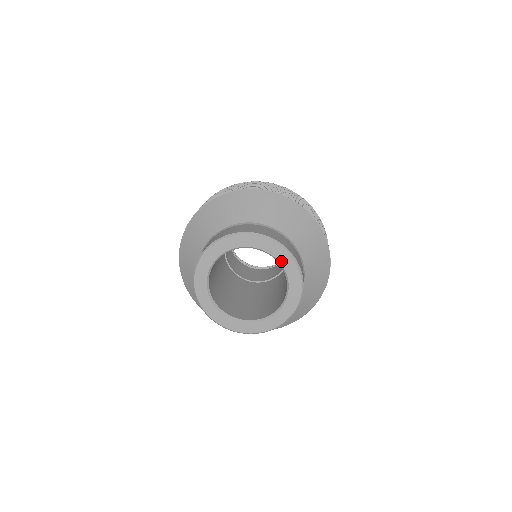
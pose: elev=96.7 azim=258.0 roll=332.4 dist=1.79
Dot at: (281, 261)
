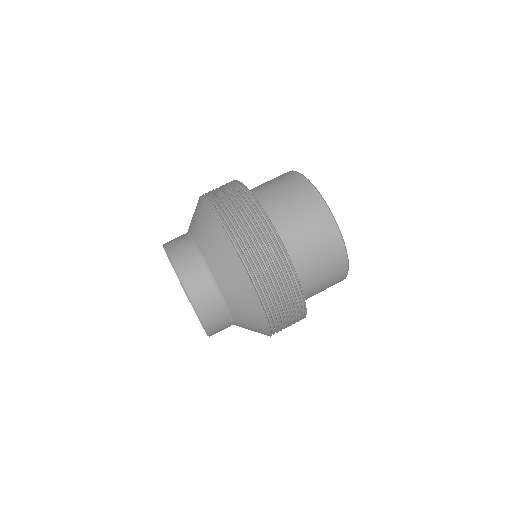
Dot at: occluded
